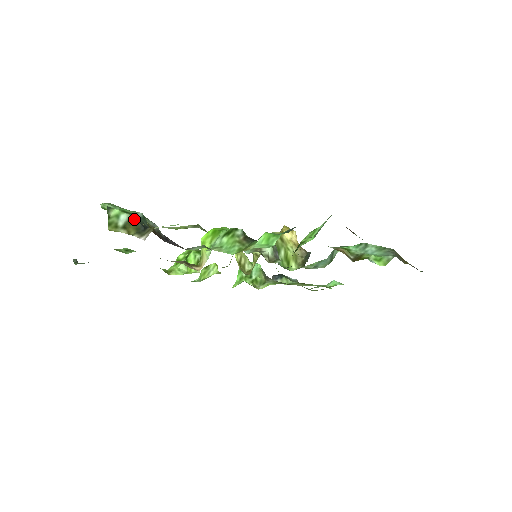
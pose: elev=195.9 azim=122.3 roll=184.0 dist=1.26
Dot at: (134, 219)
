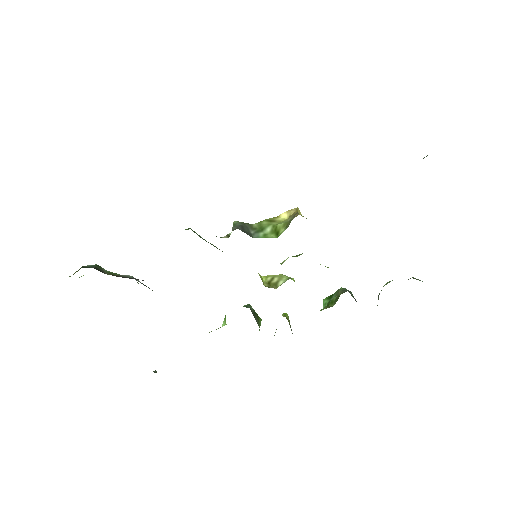
Dot at: occluded
